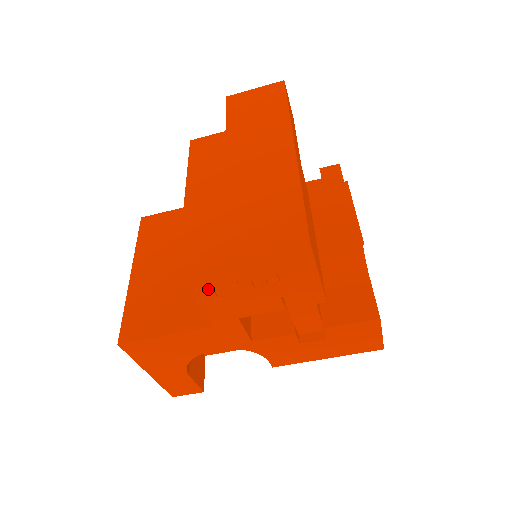
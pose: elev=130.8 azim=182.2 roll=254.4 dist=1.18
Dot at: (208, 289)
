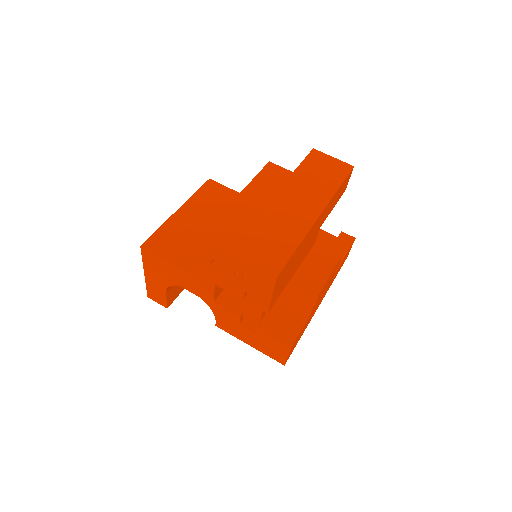
Dot at: (209, 257)
